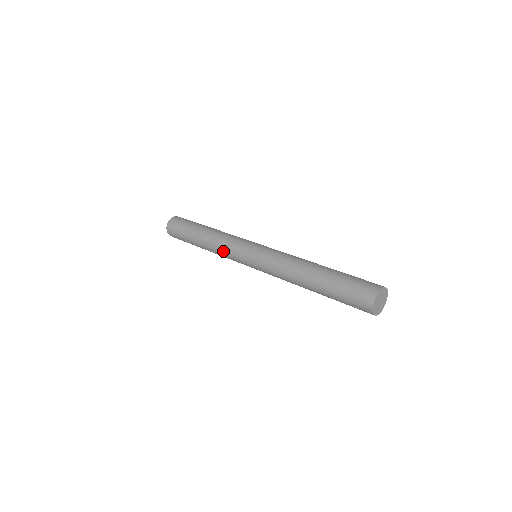
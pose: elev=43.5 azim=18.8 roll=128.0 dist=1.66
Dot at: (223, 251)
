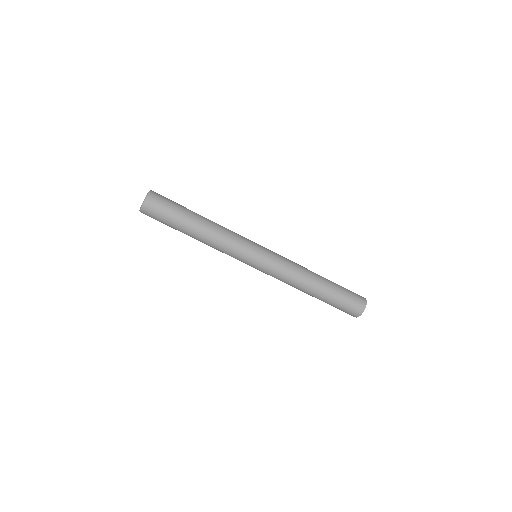
Dot at: (228, 245)
